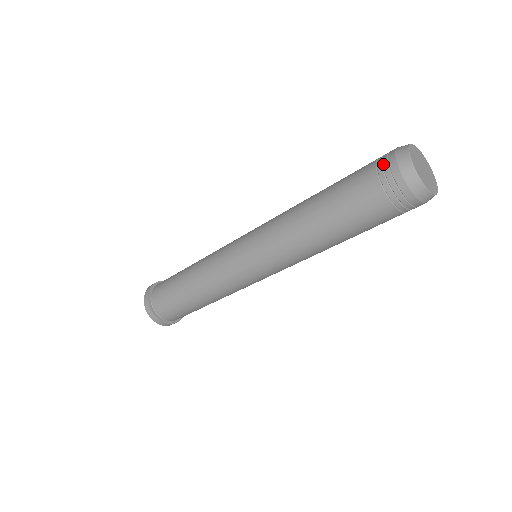
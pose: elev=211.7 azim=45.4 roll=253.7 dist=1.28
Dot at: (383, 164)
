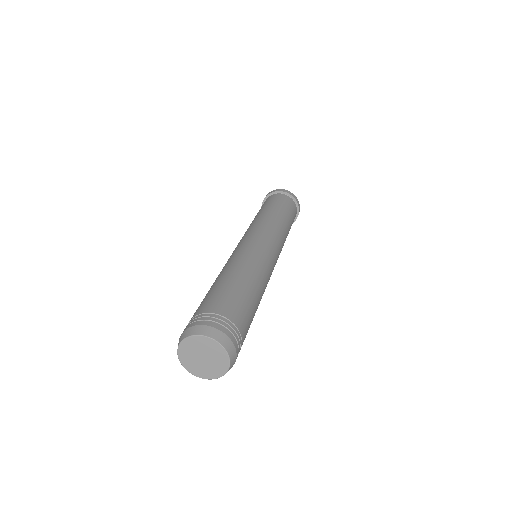
Dot at: (193, 320)
